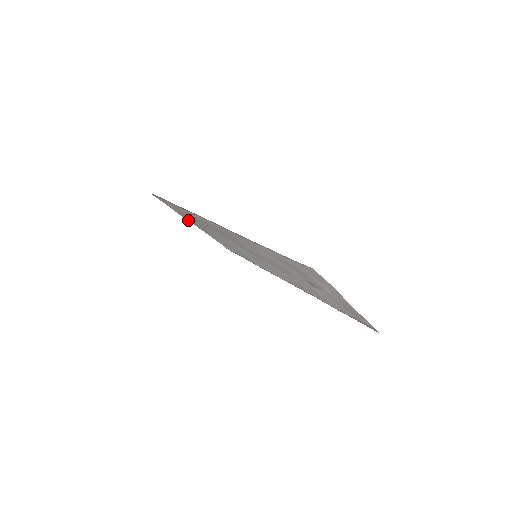
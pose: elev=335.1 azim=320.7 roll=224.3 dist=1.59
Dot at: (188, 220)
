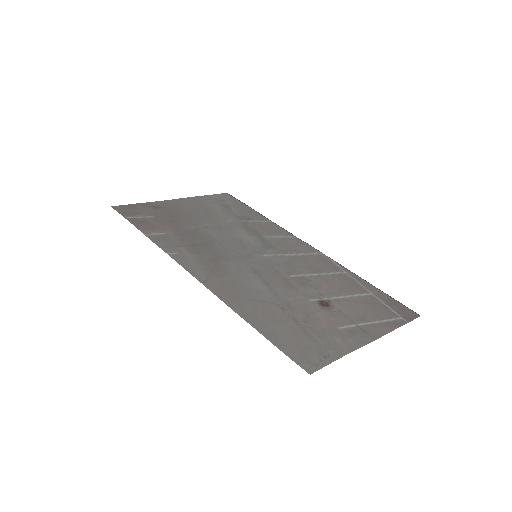
Dot at: (170, 202)
